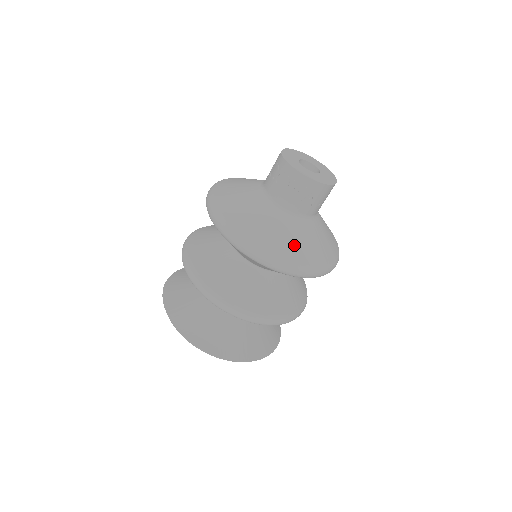
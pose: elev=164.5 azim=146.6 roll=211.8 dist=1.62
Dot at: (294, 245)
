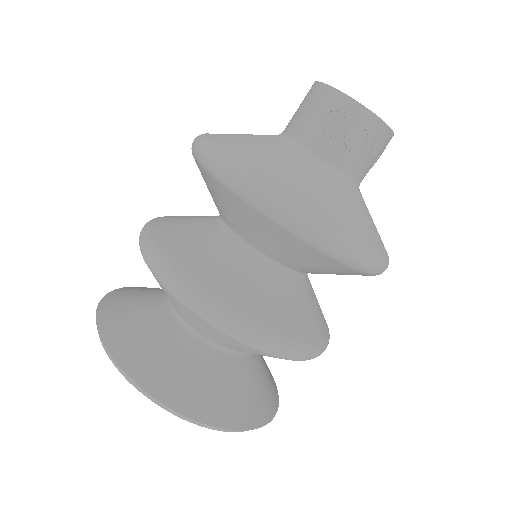
Dot at: (377, 231)
